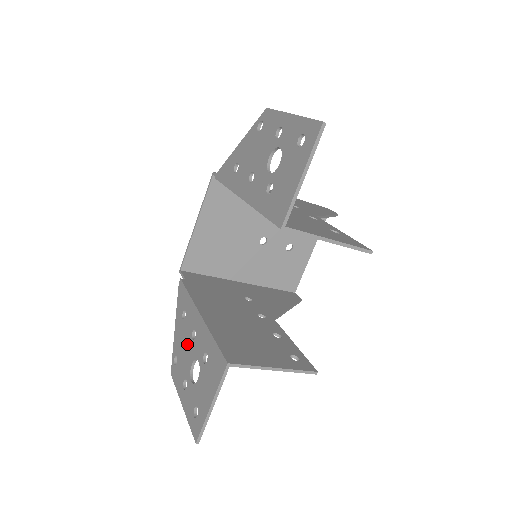
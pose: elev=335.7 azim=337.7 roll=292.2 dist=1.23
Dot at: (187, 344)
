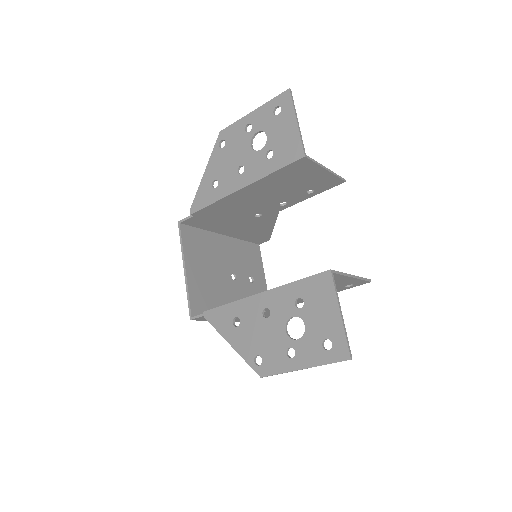
Dot at: (264, 329)
